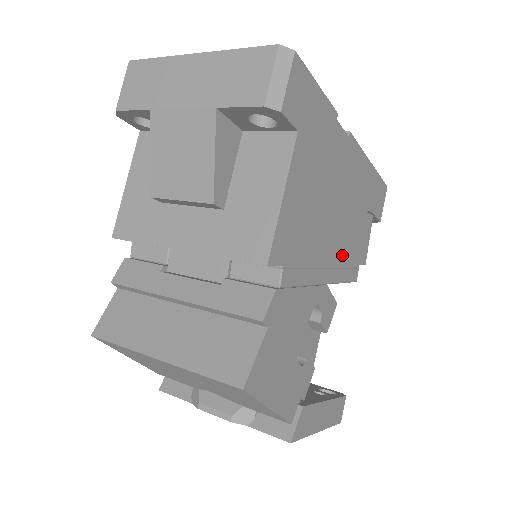
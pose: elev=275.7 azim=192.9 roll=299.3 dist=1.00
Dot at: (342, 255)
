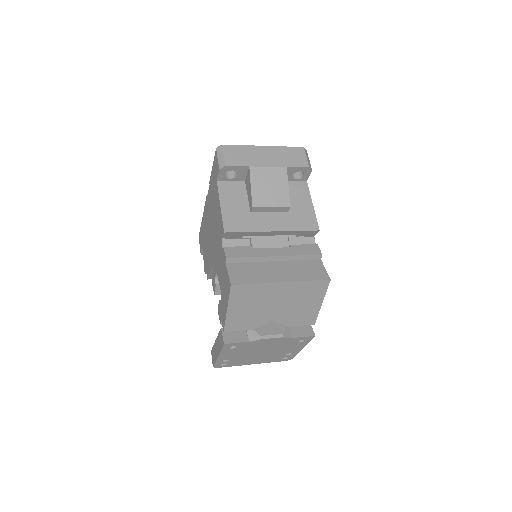
Dot at: occluded
